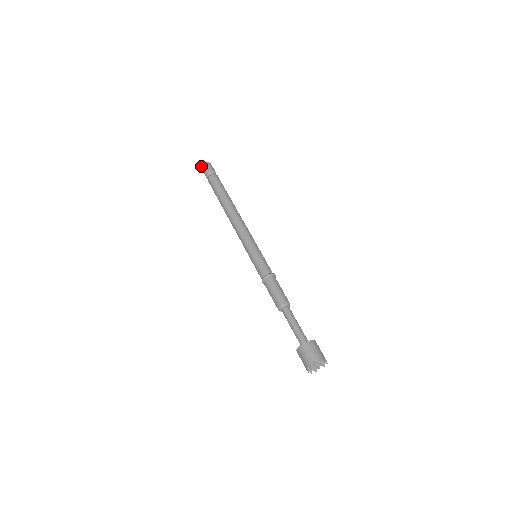
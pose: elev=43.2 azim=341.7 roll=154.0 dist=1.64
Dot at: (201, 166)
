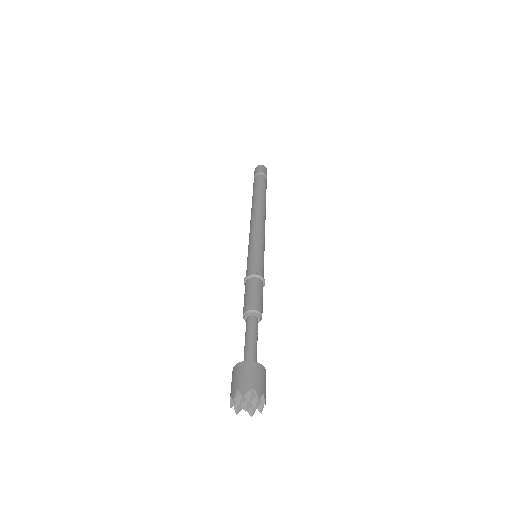
Dot at: (258, 165)
